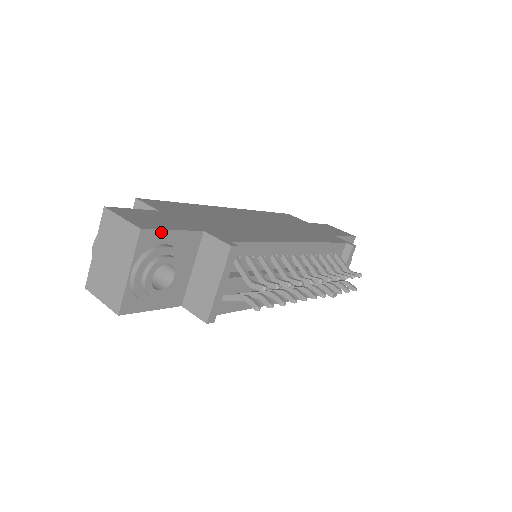
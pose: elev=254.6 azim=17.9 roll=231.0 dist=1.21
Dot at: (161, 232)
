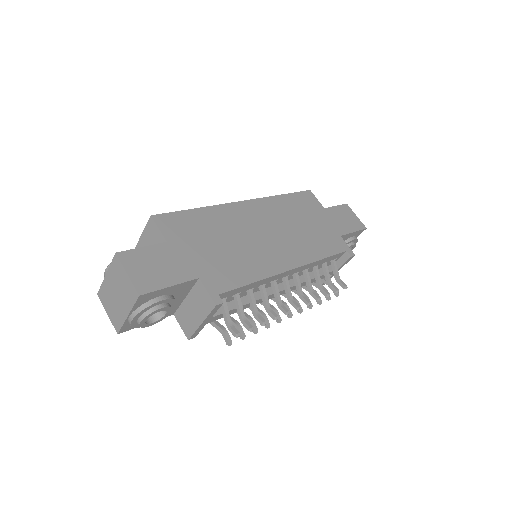
Dot at: (158, 291)
